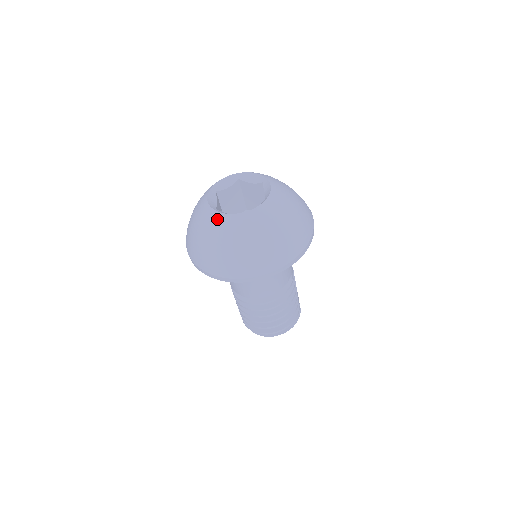
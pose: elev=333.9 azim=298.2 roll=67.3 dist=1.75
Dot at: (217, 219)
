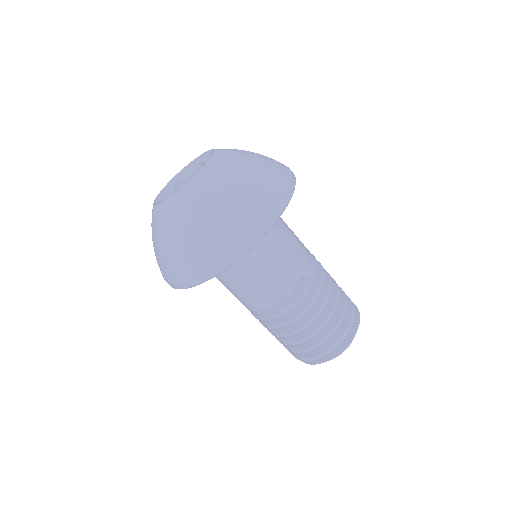
Dot at: (153, 214)
